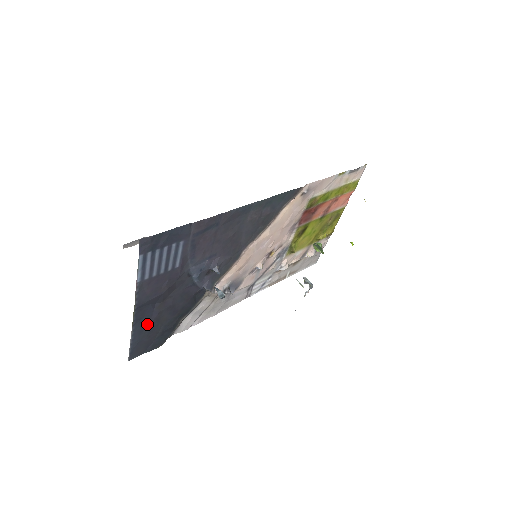
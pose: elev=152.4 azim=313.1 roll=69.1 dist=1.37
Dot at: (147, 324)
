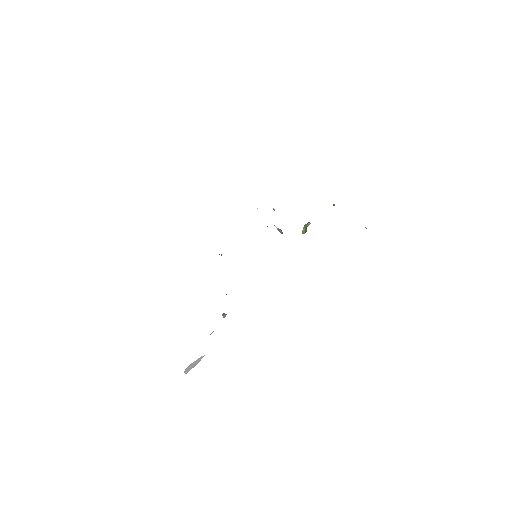
Dot at: occluded
